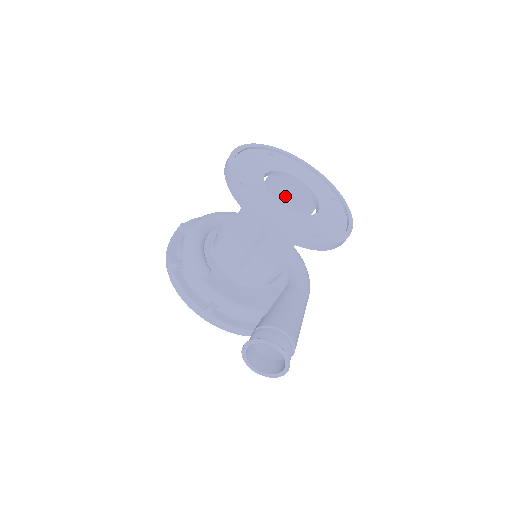
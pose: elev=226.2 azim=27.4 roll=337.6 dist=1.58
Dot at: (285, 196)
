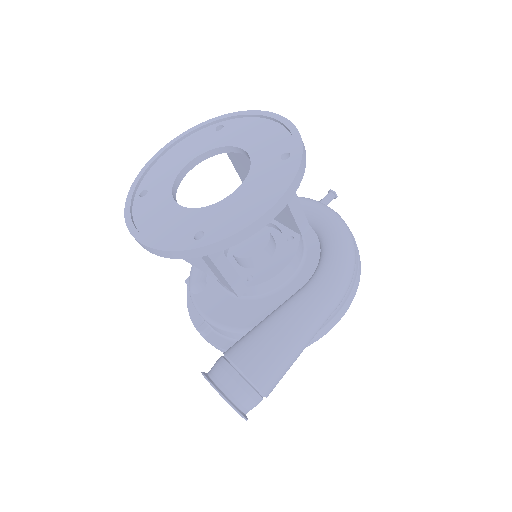
Dot at: occluded
